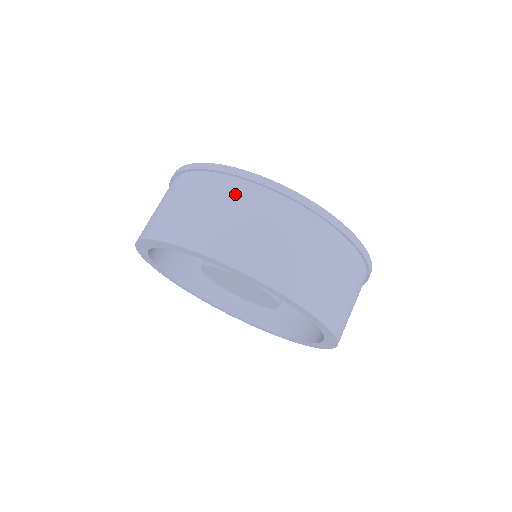
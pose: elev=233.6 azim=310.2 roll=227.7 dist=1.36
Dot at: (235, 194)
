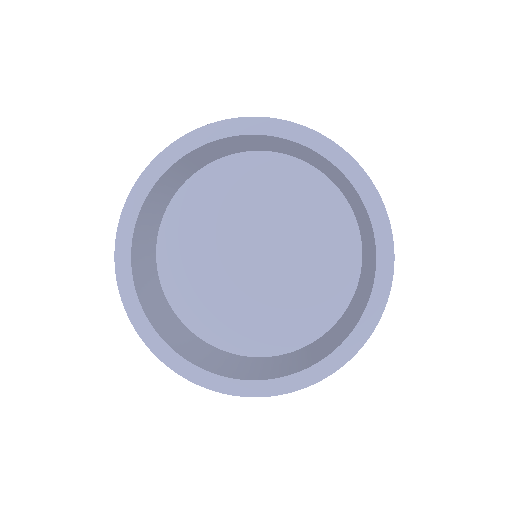
Dot at: occluded
